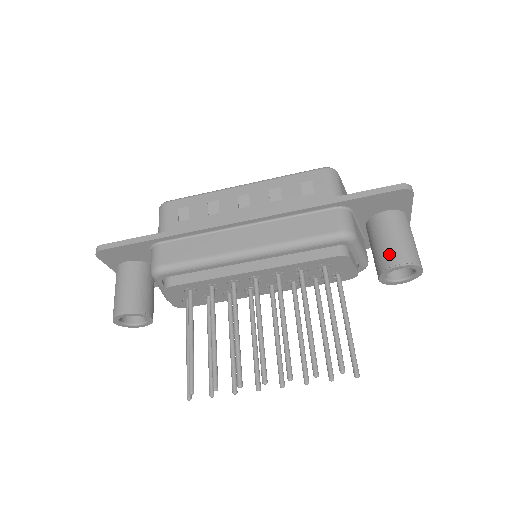
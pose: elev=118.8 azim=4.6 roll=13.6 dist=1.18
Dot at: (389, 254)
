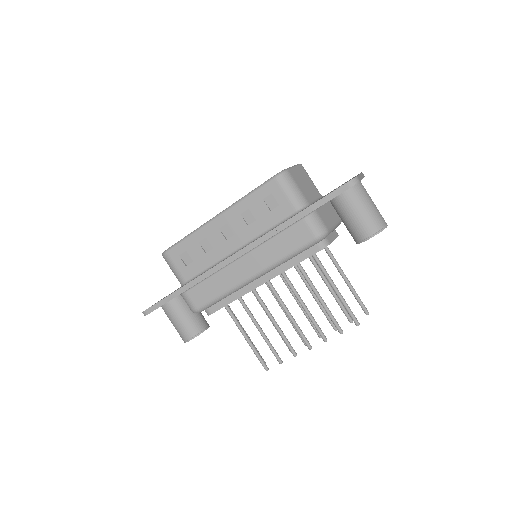
Dot at: (358, 230)
